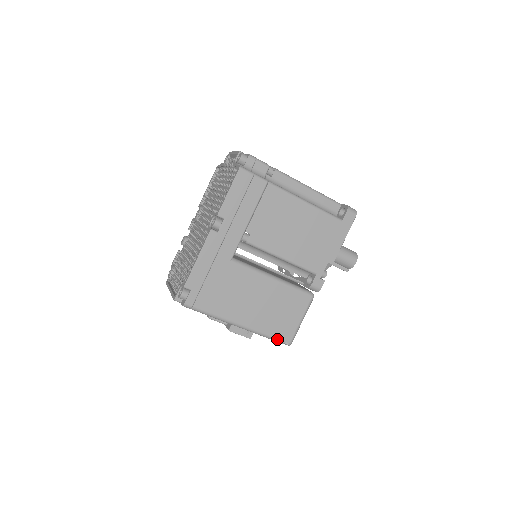
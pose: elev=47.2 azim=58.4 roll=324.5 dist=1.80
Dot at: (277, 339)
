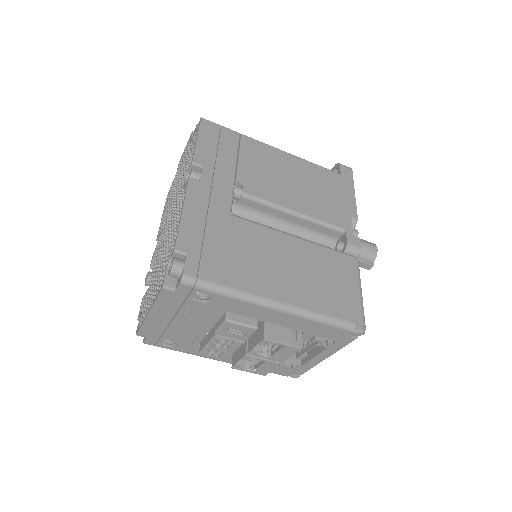
Dot at: (343, 321)
